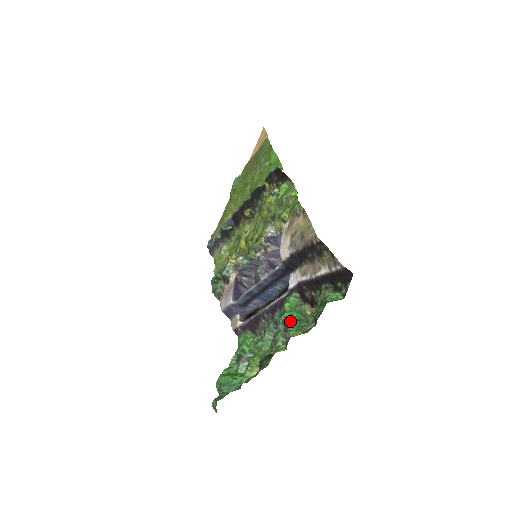
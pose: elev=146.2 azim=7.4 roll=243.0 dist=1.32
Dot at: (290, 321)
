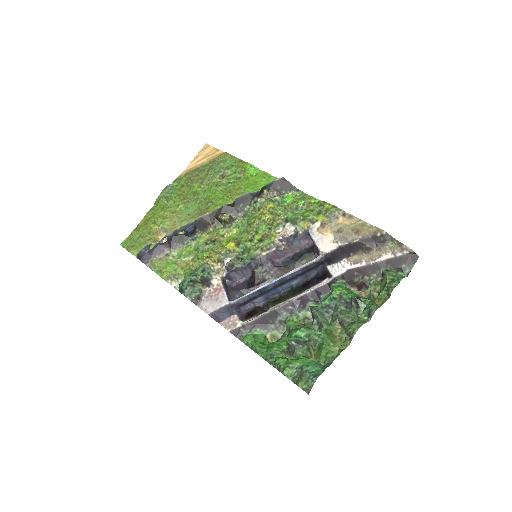
Dot at: (359, 299)
